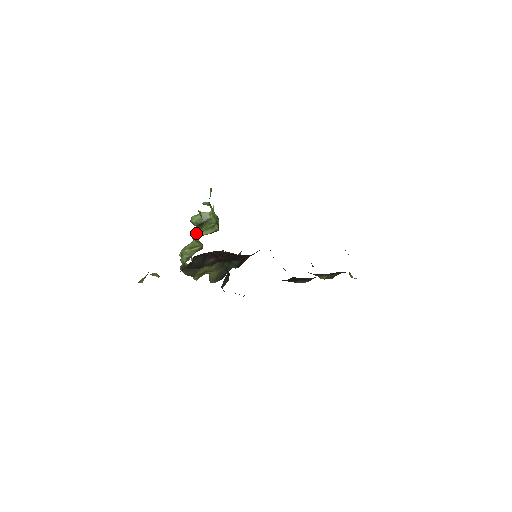
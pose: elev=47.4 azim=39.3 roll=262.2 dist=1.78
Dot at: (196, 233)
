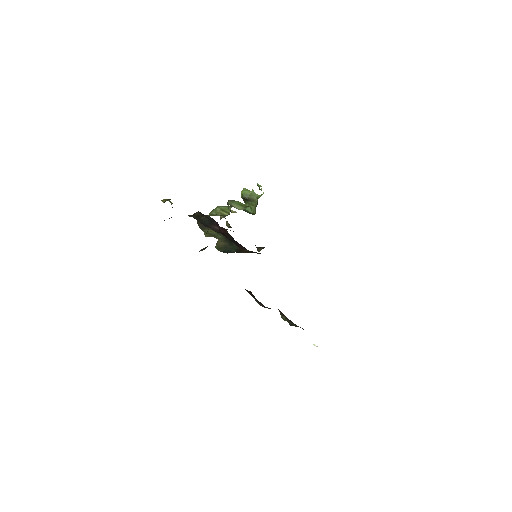
Dot at: (232, 201)
